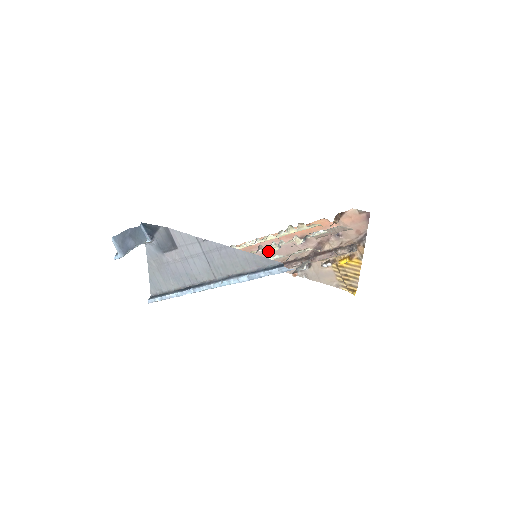
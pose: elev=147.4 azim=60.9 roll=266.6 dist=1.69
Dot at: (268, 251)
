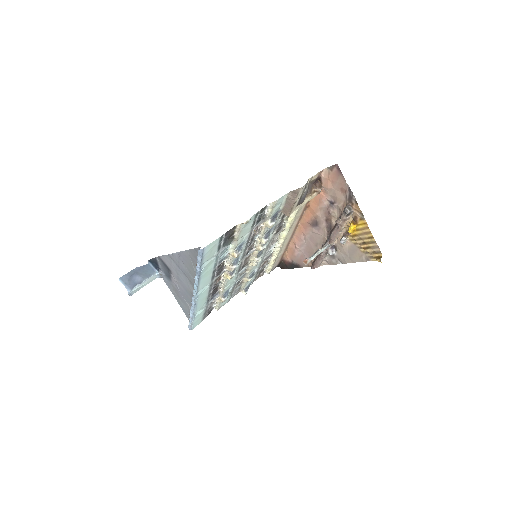
Dot at: (261, 247)
